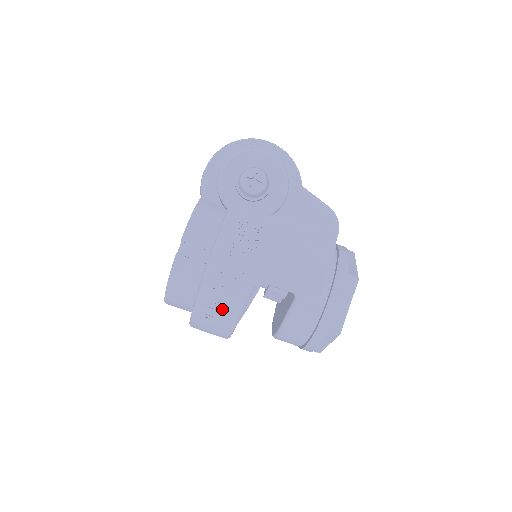
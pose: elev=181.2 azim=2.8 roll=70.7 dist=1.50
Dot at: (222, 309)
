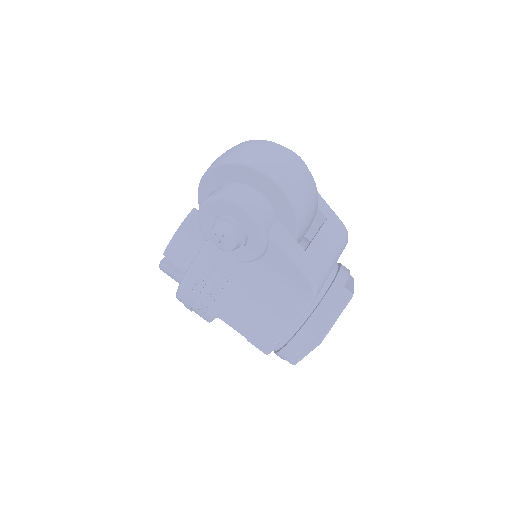
Dot at: occluded
